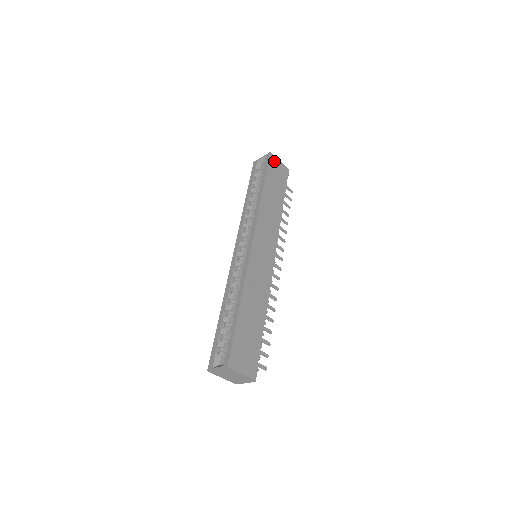
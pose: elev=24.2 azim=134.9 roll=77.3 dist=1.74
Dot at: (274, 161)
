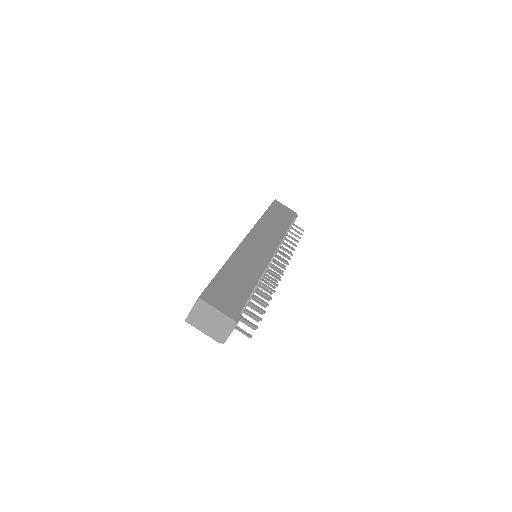
Dot at: (279, 204)
